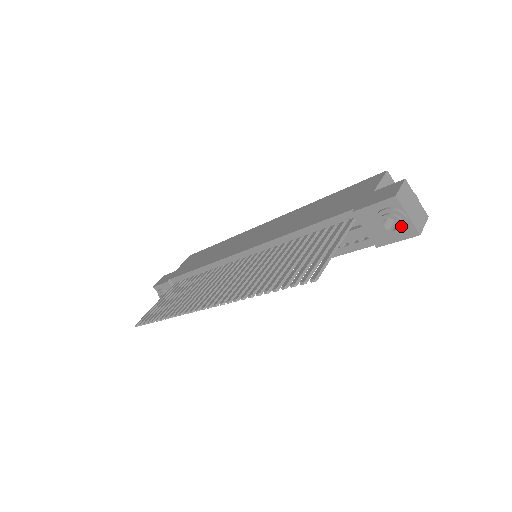
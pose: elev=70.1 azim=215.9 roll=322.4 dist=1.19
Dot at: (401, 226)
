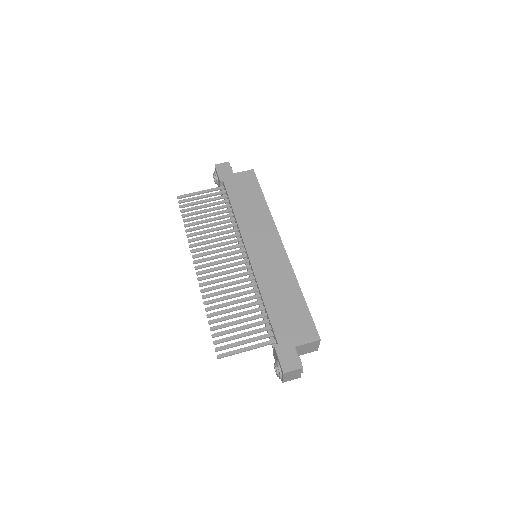
Dot at: (277, 376)
